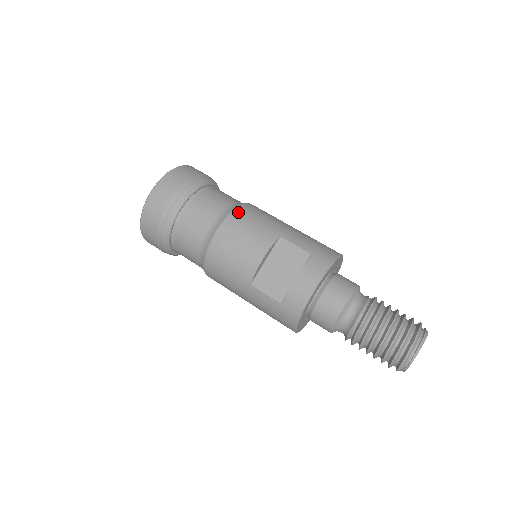
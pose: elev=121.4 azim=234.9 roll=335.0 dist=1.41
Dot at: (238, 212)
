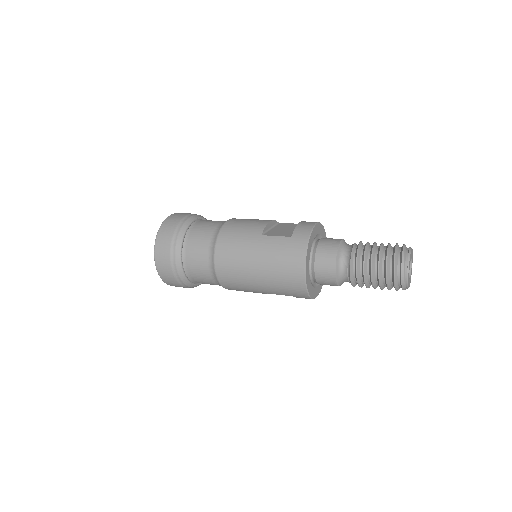
Dot at: occluded
